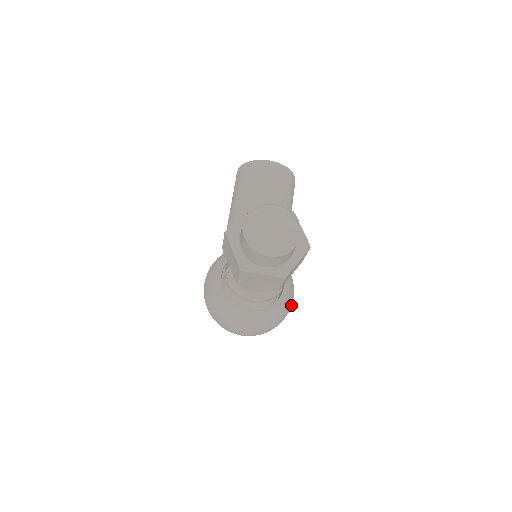
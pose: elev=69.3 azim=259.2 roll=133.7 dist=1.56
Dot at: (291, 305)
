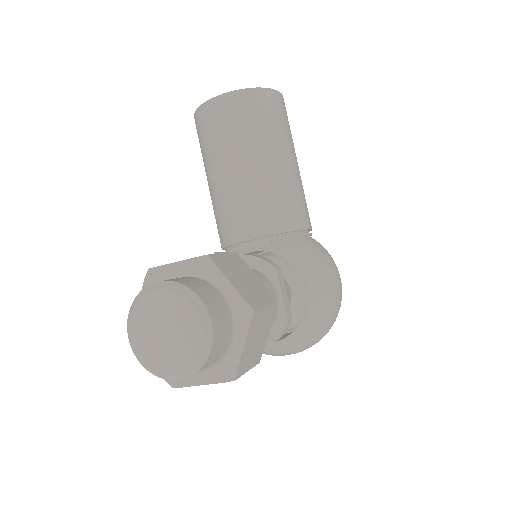
Dot at: (337, 296)
